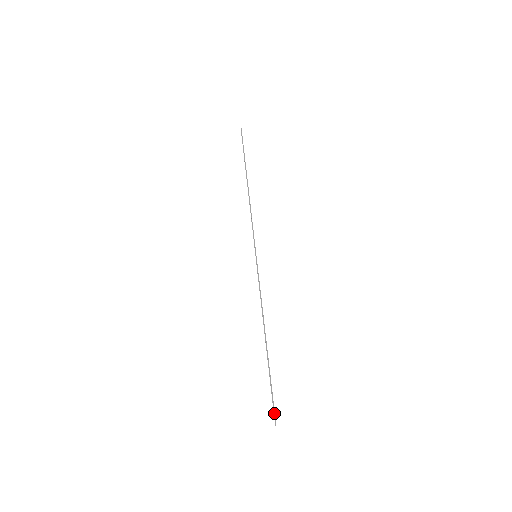
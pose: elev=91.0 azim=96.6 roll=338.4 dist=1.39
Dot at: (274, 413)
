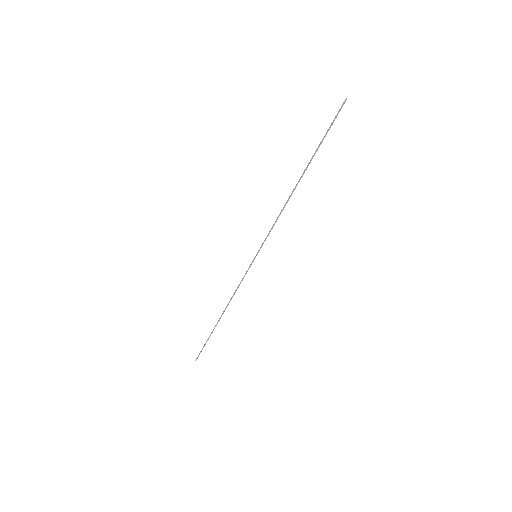
Dot at: occluded
